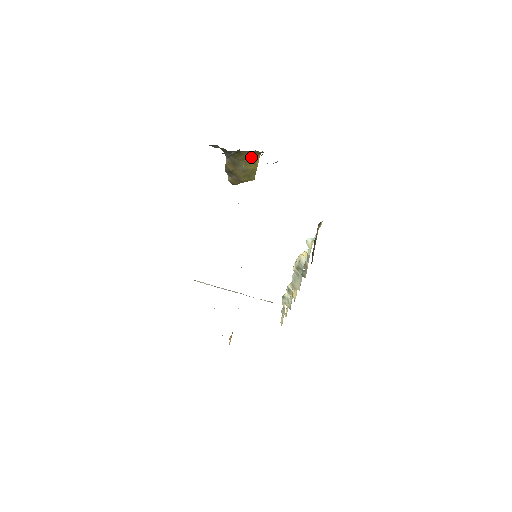
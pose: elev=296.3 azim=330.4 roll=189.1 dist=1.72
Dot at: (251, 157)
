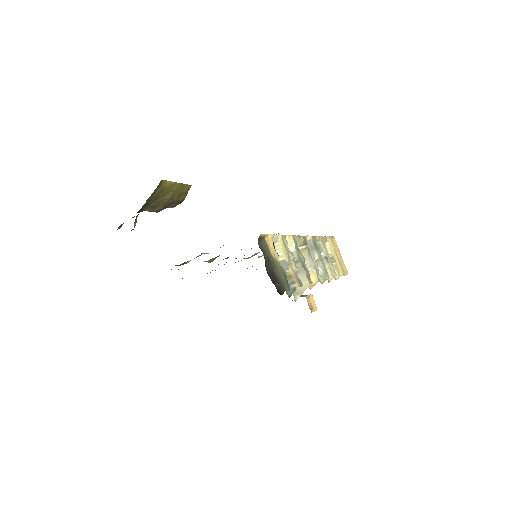
Dot at: (160, 190)
